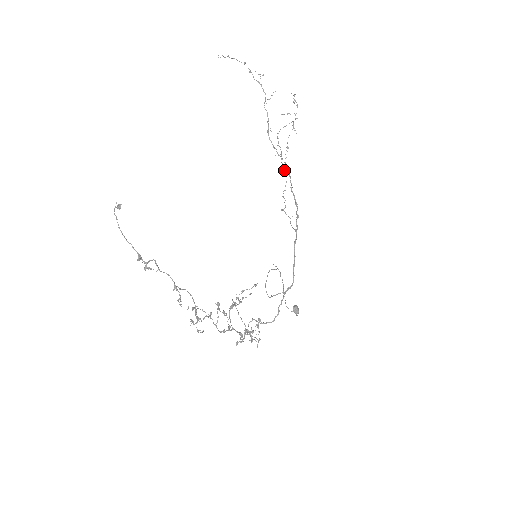
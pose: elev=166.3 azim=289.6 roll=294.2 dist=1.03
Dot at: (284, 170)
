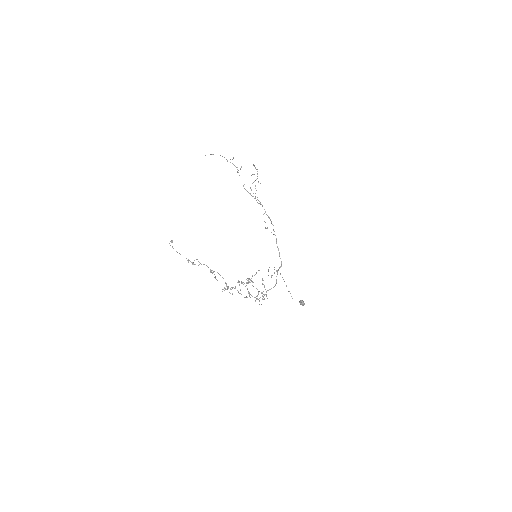
Dot at: occluded
